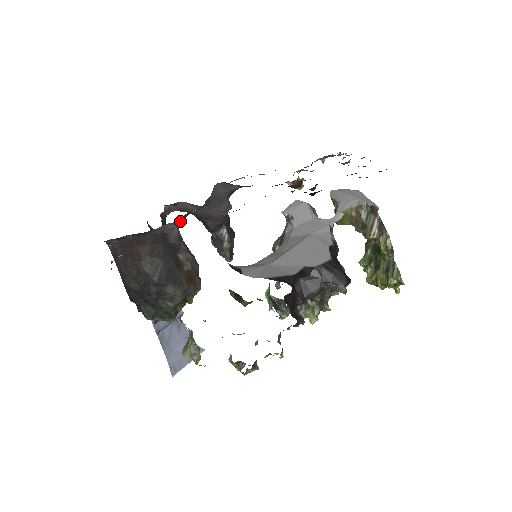
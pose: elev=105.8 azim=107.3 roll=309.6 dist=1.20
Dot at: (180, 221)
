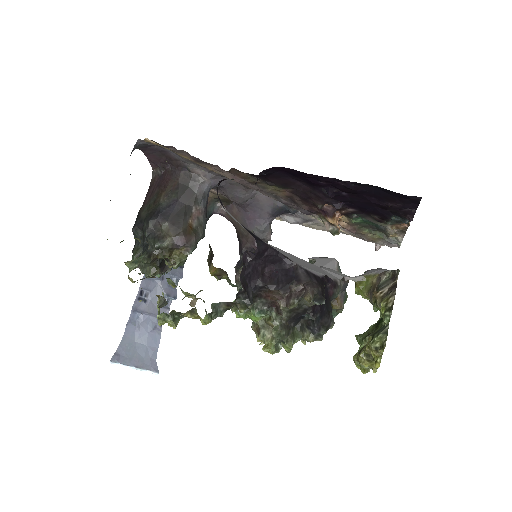
Dot at: (214, 182)
